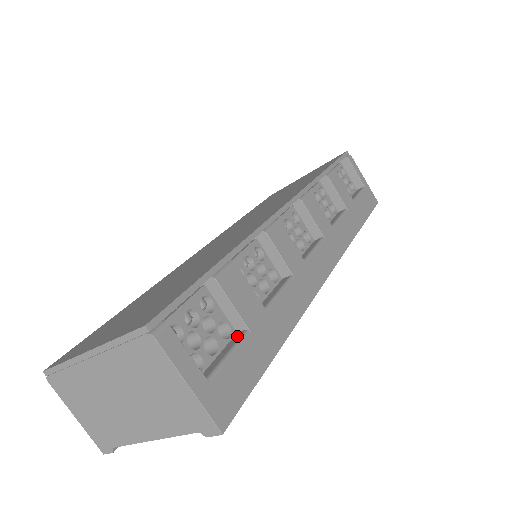
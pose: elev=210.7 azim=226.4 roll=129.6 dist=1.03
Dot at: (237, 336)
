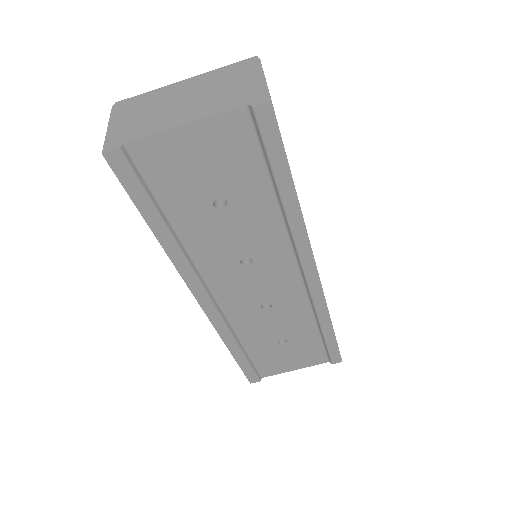
Dot at: occluded
